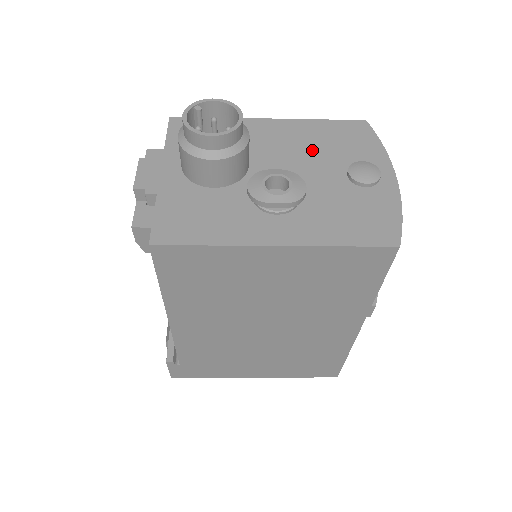
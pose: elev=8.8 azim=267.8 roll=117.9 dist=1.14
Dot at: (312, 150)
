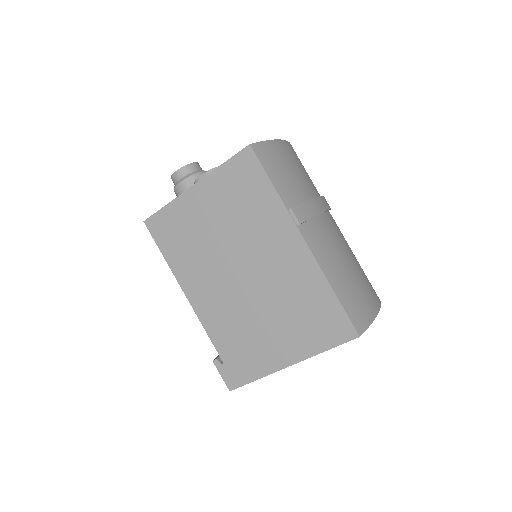
Dot at: occluded
